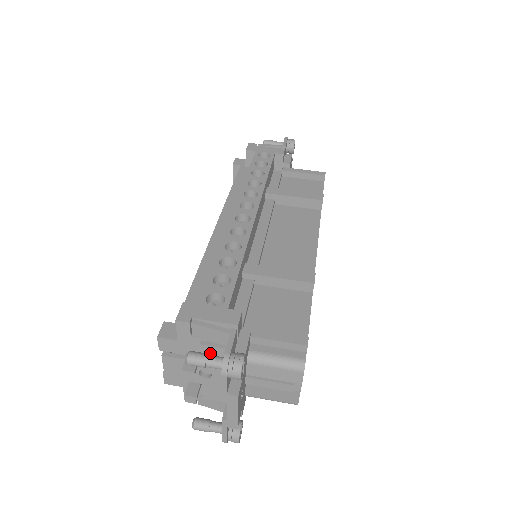
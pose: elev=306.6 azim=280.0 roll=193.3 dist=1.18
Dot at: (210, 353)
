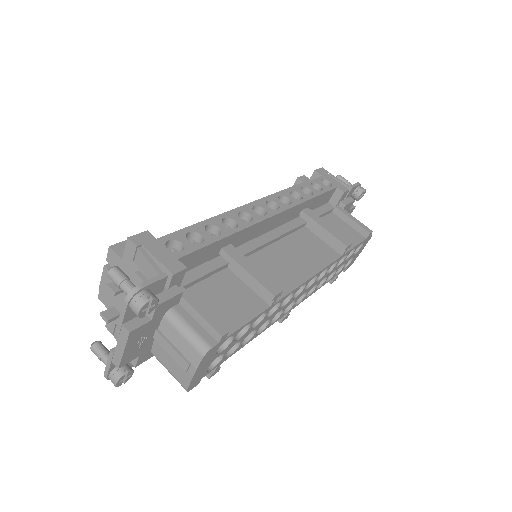
Dot at: occluded
